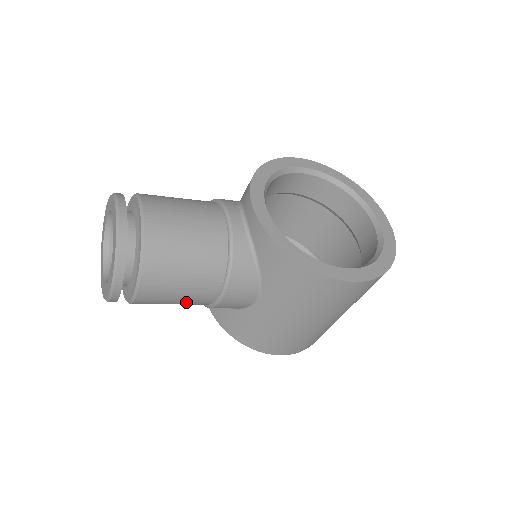
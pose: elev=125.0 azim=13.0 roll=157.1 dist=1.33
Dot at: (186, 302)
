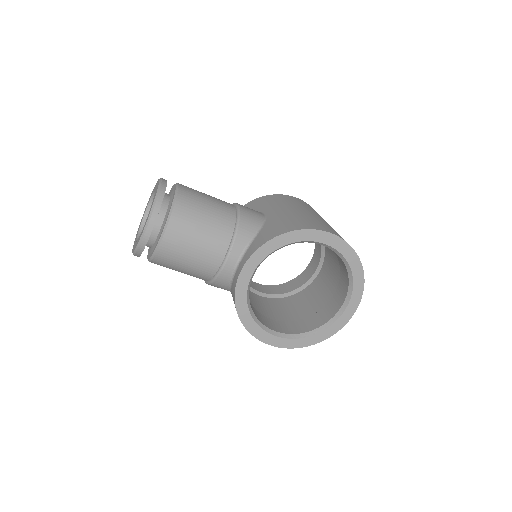
Dot at: occluded
